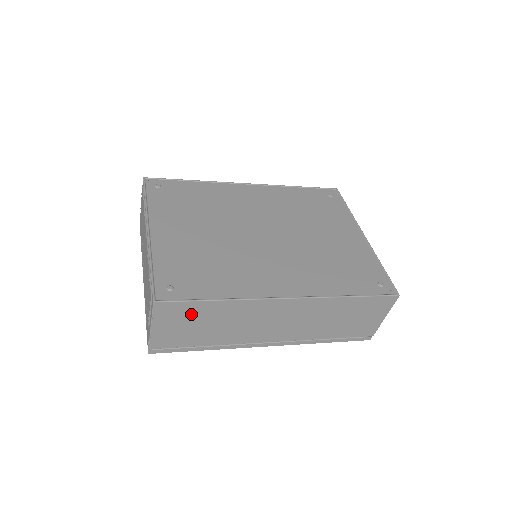
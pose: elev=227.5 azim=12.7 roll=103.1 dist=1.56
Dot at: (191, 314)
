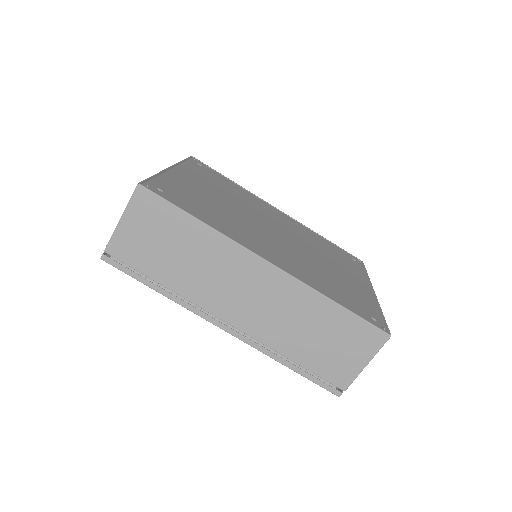
Dot at: (165, 224)
